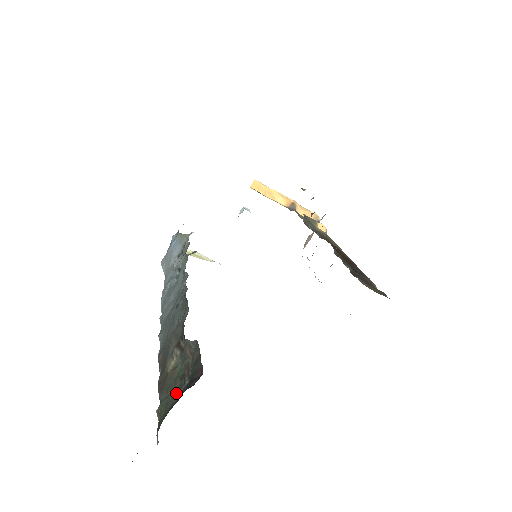
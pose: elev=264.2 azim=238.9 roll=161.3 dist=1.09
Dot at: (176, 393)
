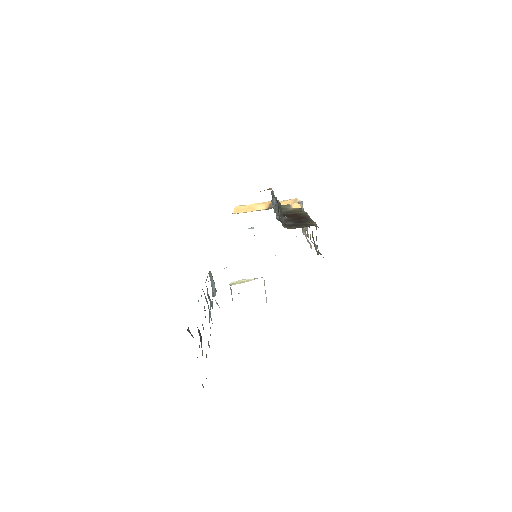
Dot at: occluded
